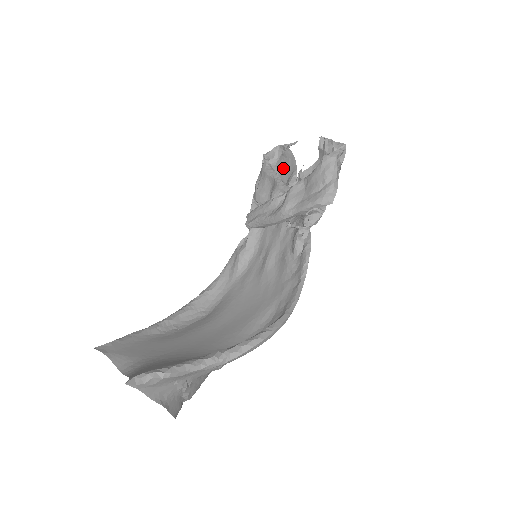
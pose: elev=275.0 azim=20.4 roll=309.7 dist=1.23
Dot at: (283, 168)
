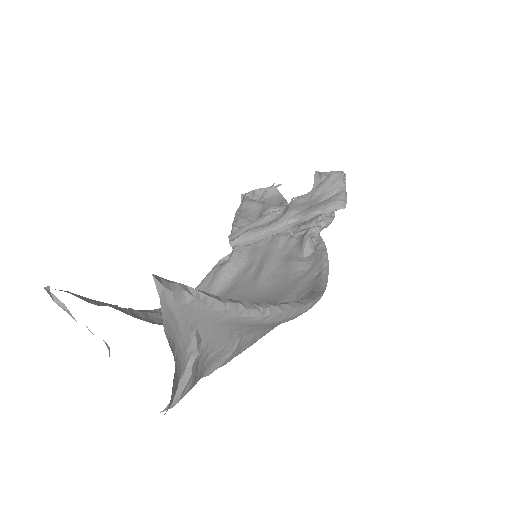
Dot at: occluded
